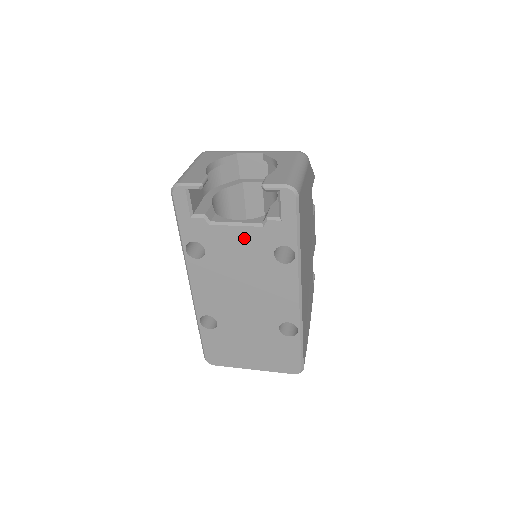
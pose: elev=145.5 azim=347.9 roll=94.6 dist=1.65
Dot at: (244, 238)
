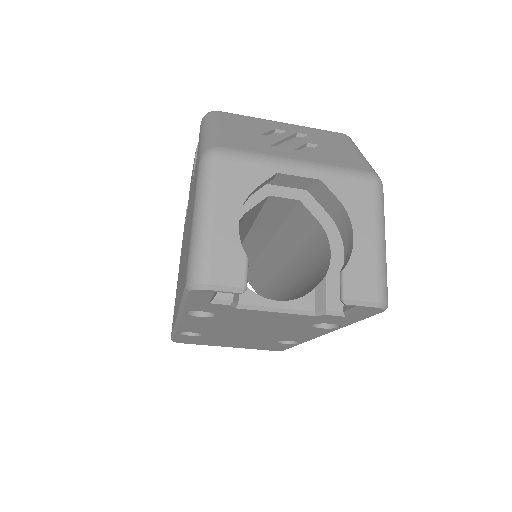
Dot at: (281, 317)
